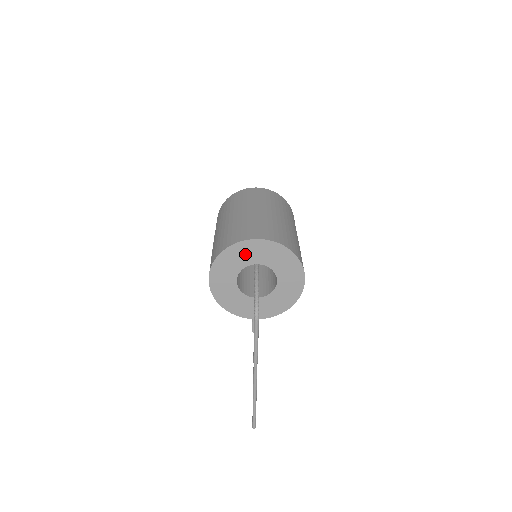
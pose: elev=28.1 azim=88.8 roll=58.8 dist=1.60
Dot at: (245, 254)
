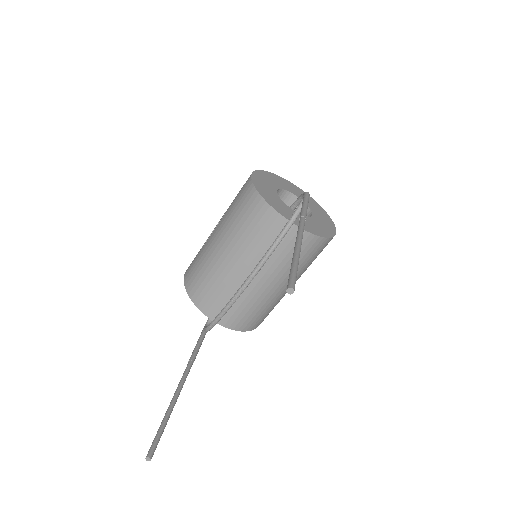
Dot at: (287, 186)
